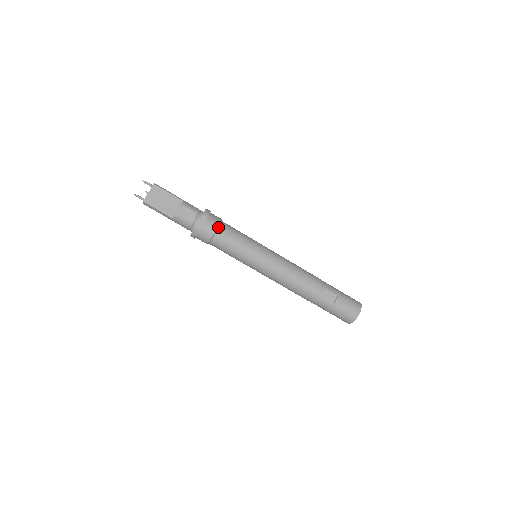
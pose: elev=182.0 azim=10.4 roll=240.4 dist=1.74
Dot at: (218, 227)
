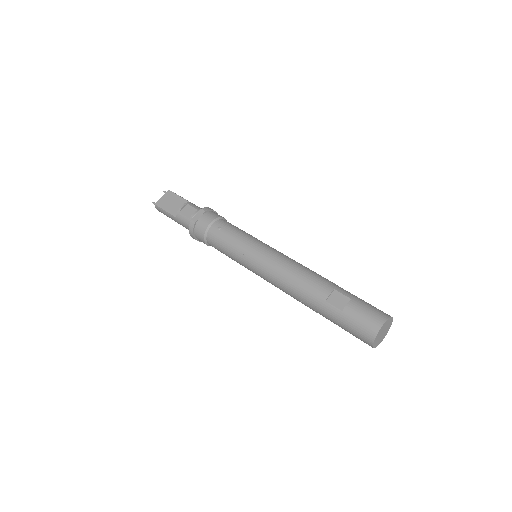
Dot at: (215, 220)
